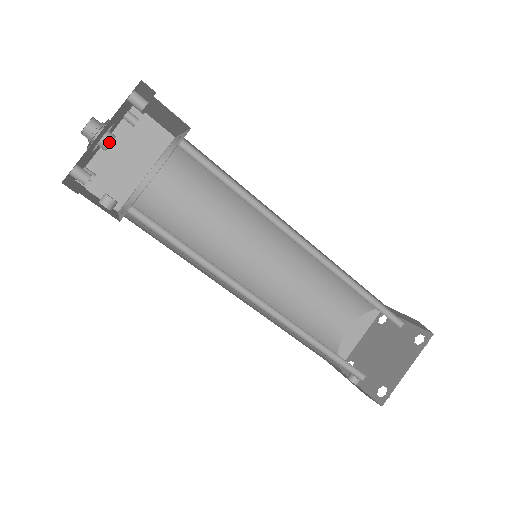
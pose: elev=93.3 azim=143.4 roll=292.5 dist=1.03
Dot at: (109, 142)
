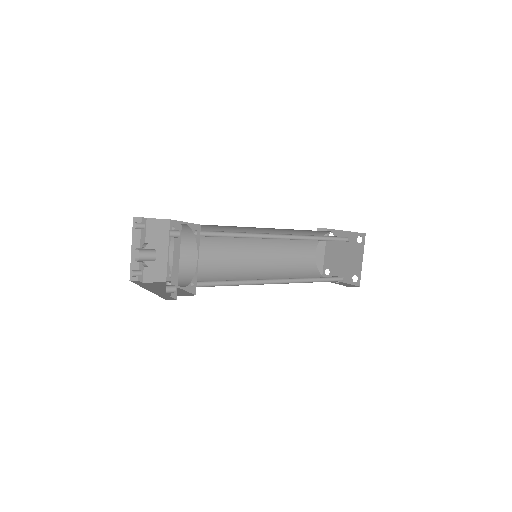
Dot at: (155, 256)
